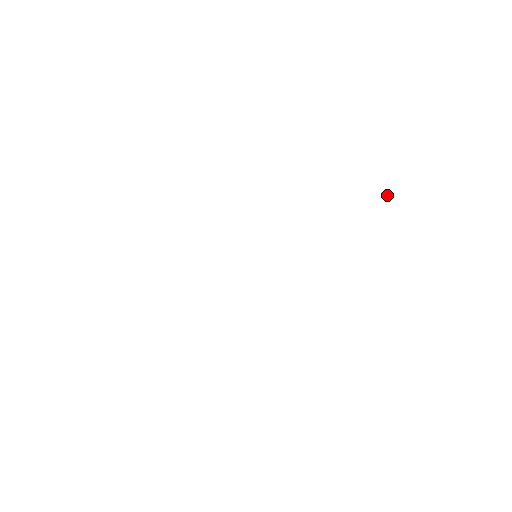
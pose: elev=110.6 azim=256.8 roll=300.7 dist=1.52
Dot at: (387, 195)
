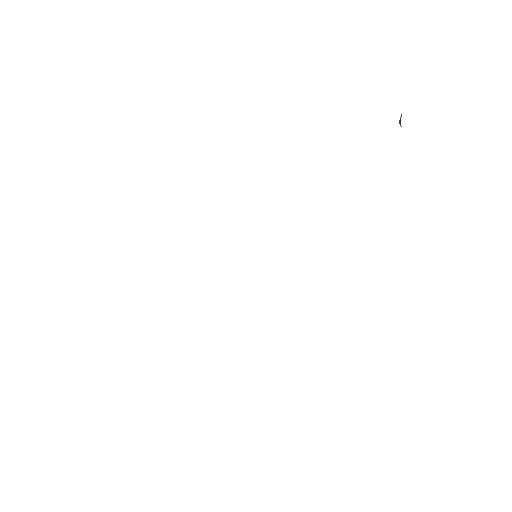
Dot at: (399, 123)
